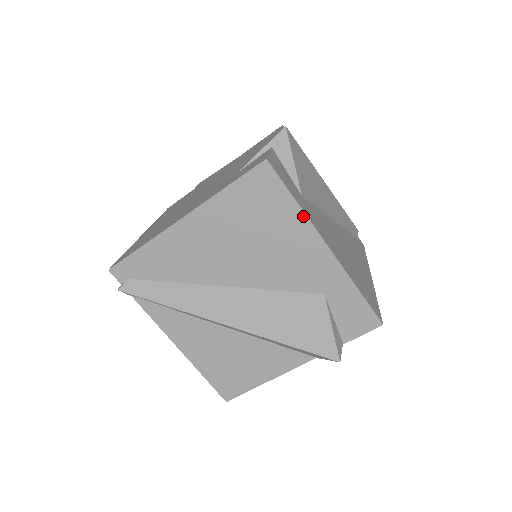
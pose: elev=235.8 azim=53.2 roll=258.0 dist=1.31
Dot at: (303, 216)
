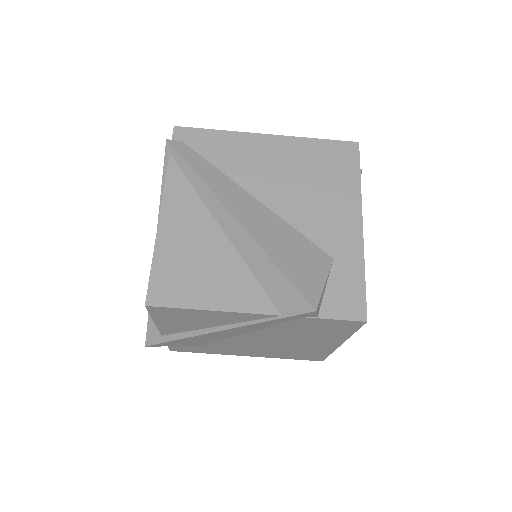
Dot at: (358, 190)
